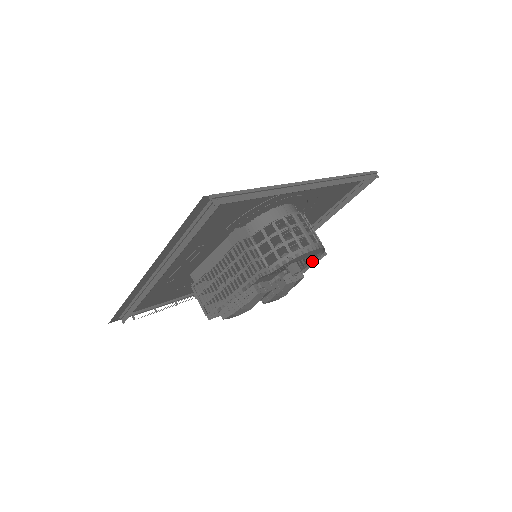
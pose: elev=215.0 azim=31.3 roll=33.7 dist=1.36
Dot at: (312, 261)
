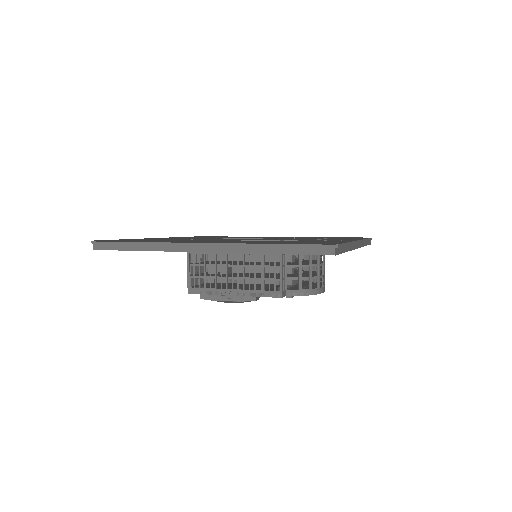
Dot at: occluded
